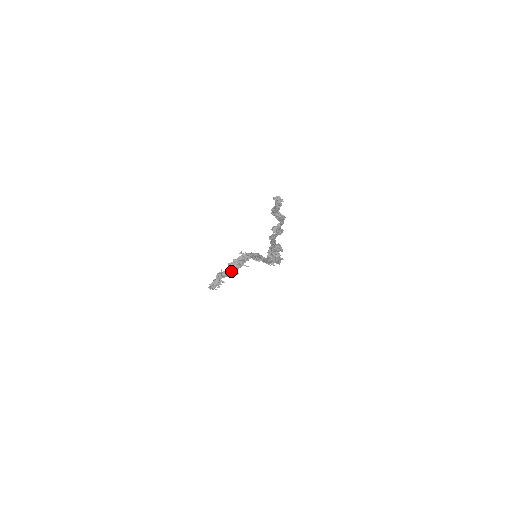
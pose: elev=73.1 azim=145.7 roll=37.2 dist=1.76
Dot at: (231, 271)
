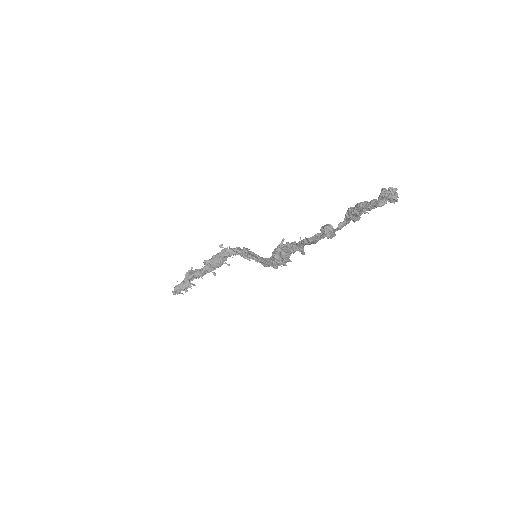
Dot at: (208, 271)
